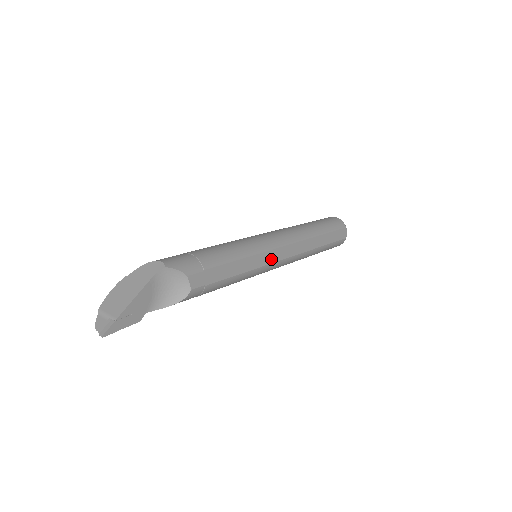
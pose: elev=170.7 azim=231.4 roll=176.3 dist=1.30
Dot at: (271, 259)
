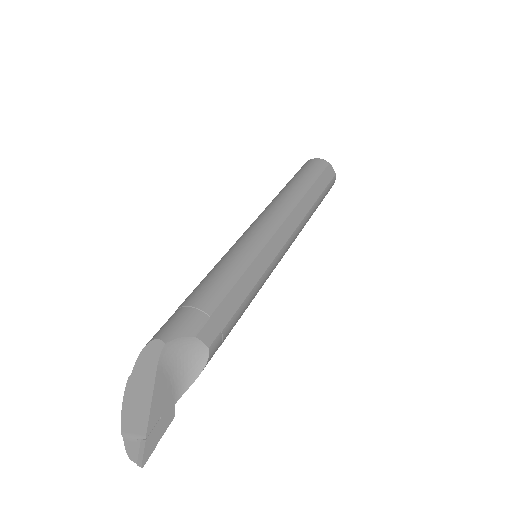
Dot at: (274, 251)
